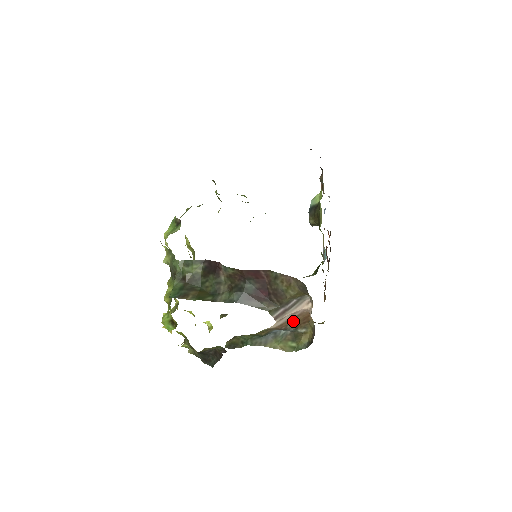
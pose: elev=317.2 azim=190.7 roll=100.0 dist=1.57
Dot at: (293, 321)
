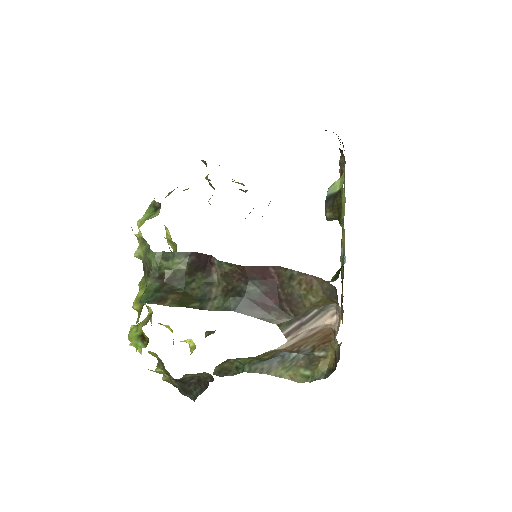
Dot at: (309, 340)
